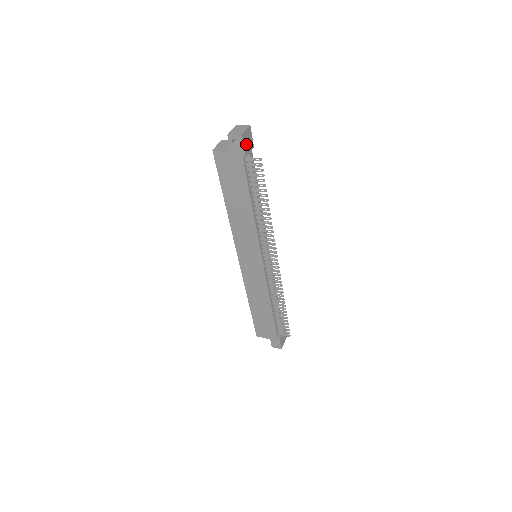
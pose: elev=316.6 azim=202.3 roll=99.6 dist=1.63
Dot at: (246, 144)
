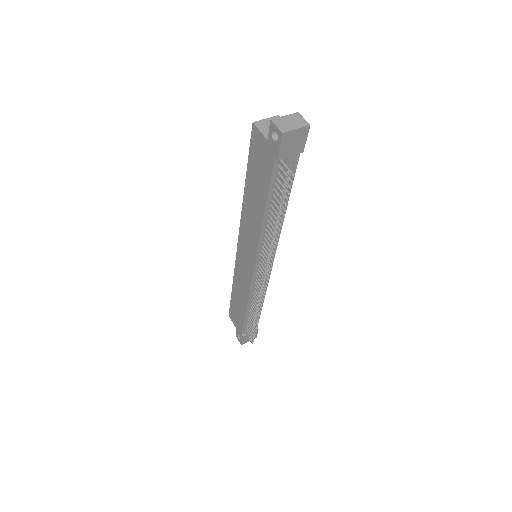
Dot at: (288, 145)
